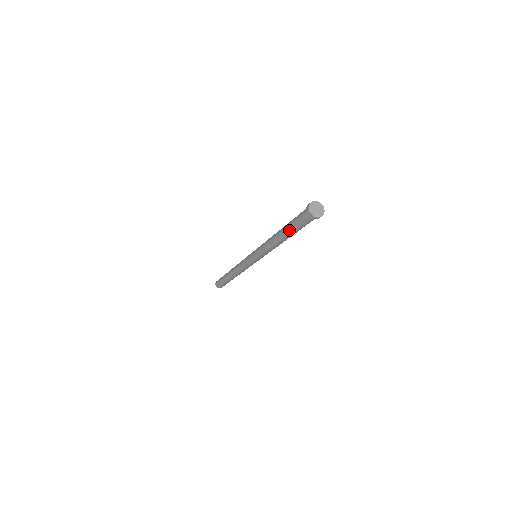
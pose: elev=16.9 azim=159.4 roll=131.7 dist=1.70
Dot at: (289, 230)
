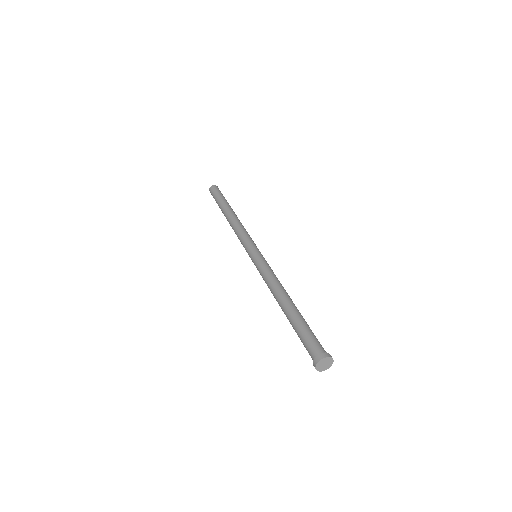
Dot at: occluded
